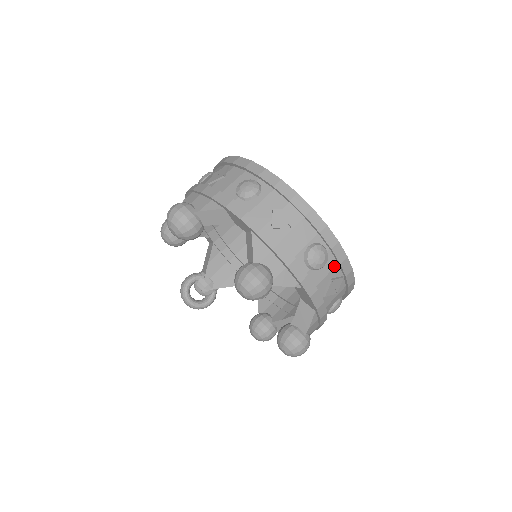
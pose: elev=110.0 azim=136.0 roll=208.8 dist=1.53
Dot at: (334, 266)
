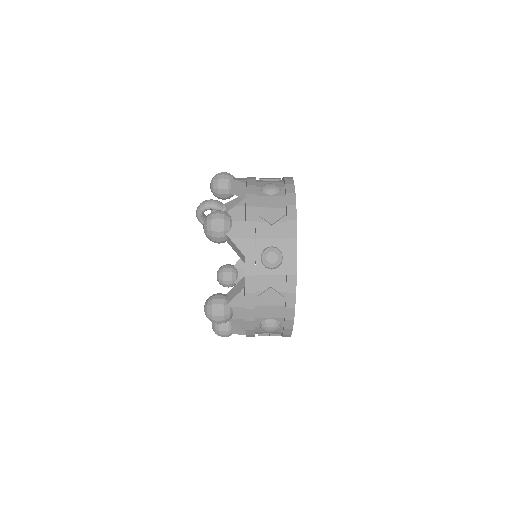
Dot at: (278, 332)
